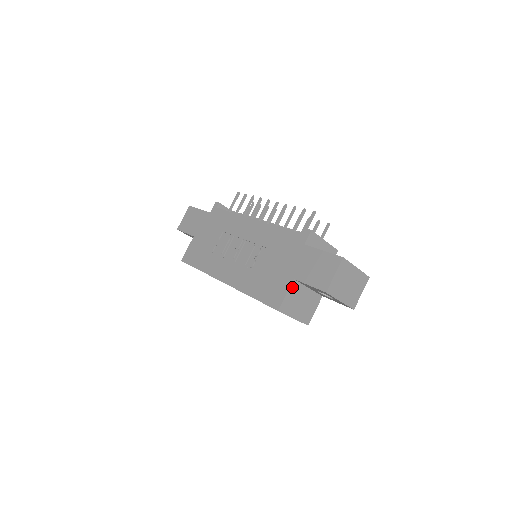
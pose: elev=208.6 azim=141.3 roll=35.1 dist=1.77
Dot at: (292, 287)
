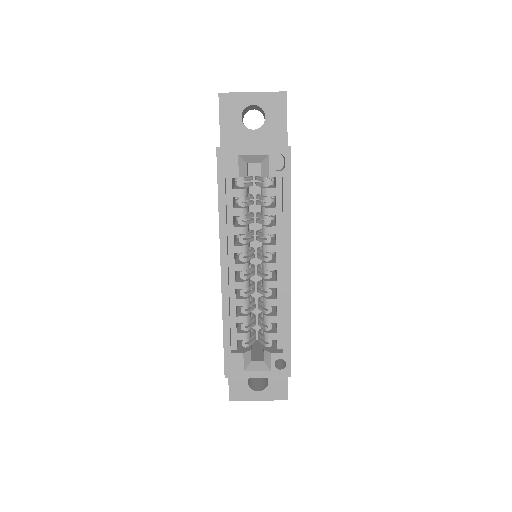
Dot at: occluded
